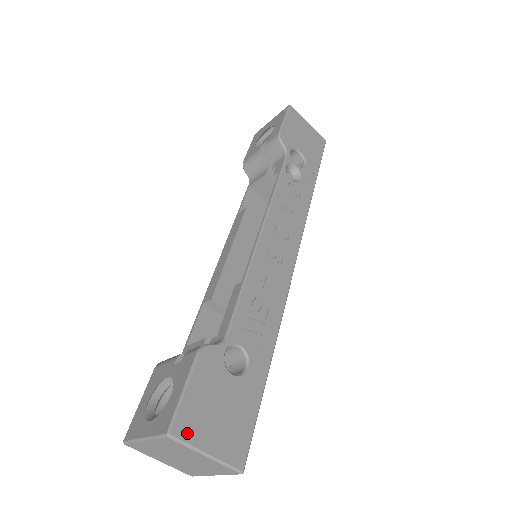
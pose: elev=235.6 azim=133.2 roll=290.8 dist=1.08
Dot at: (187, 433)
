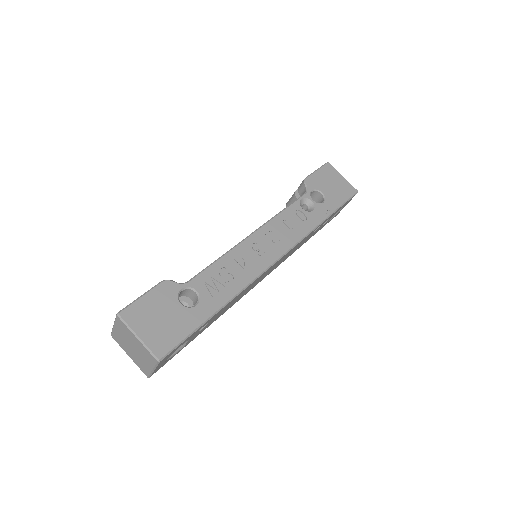
Dot at: (130, 319)
